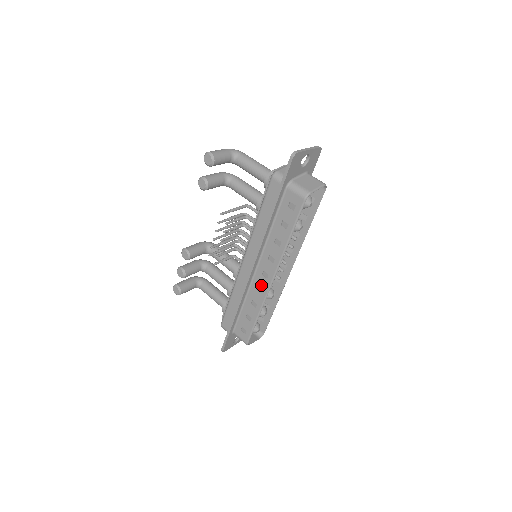
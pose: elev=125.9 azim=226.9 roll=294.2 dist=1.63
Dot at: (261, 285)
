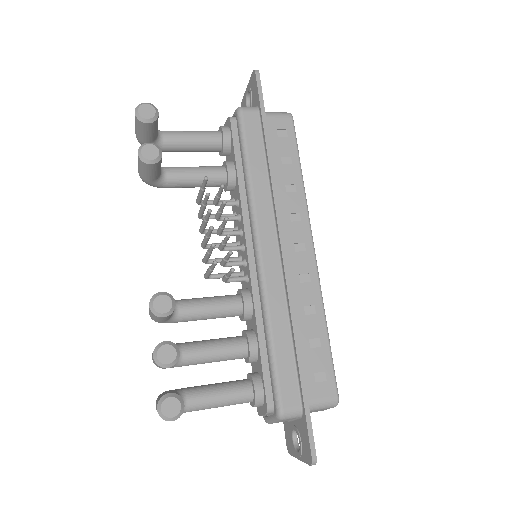
Dot at: (303, 268)
